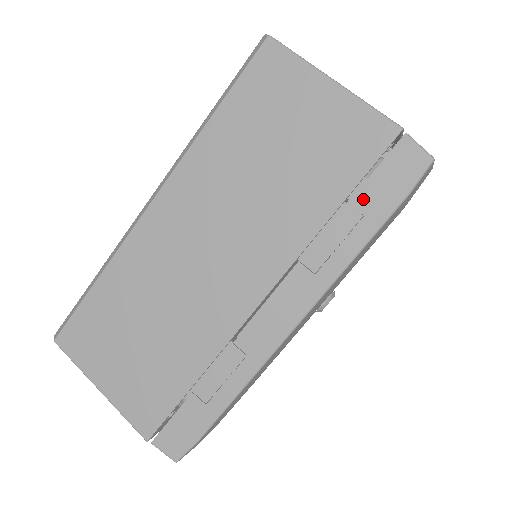
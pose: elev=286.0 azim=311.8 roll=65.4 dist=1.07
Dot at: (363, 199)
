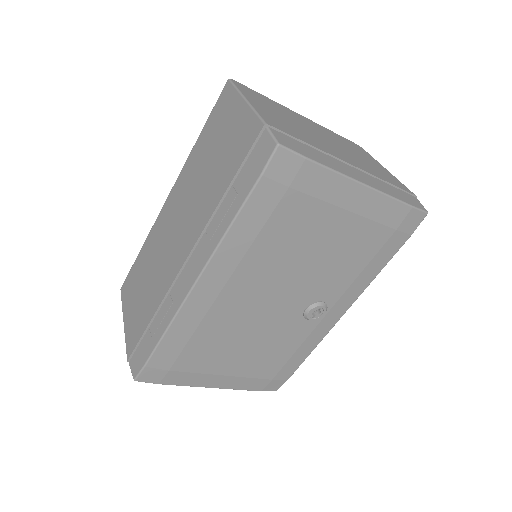
Dot at: (239, 181)
